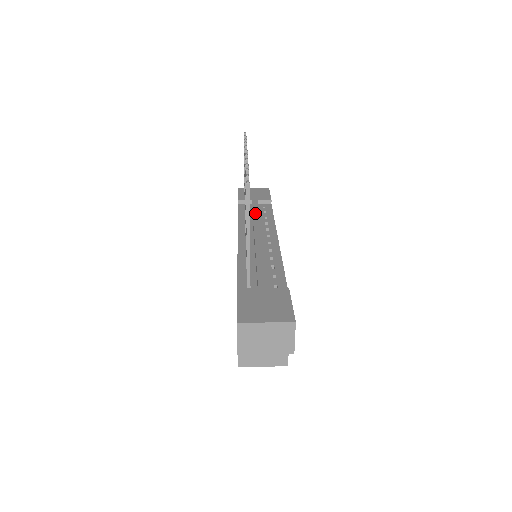
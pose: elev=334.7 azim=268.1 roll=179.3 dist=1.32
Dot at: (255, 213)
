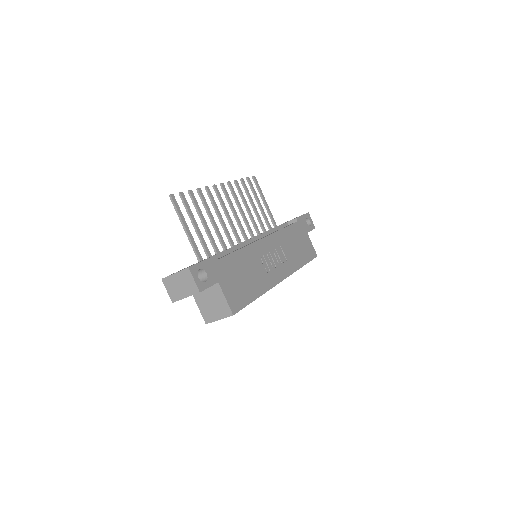
Dot at: occluded
